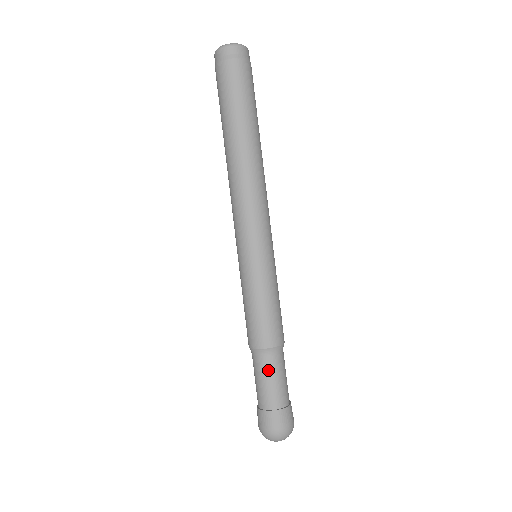
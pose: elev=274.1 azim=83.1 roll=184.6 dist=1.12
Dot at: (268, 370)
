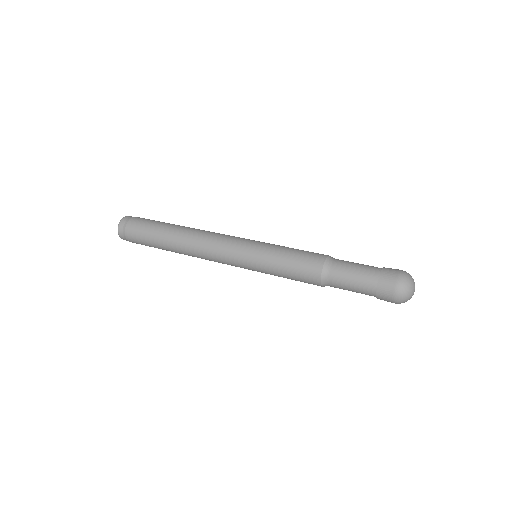
Dot at: (344, 267)
